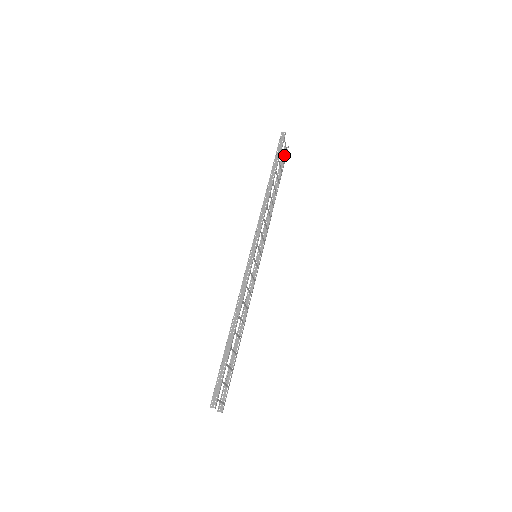
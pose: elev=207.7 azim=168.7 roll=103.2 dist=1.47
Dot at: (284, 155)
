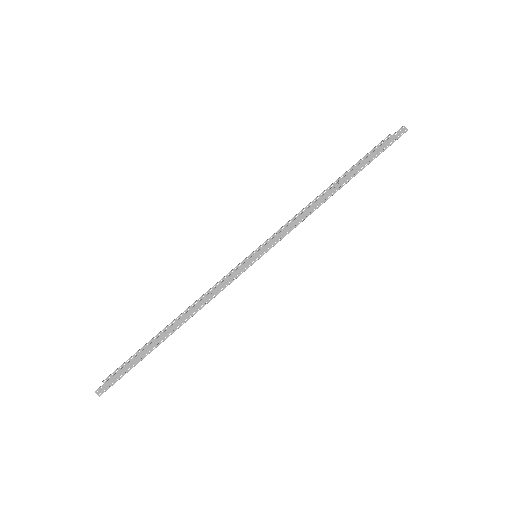
Dot at: occluded
